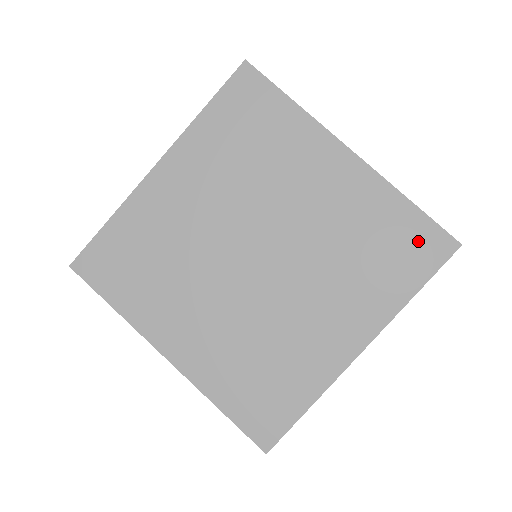
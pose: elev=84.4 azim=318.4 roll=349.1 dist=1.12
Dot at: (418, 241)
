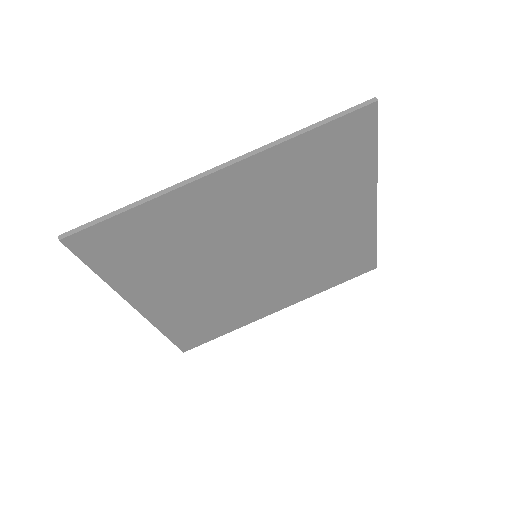
Dot at: (343, 139)
